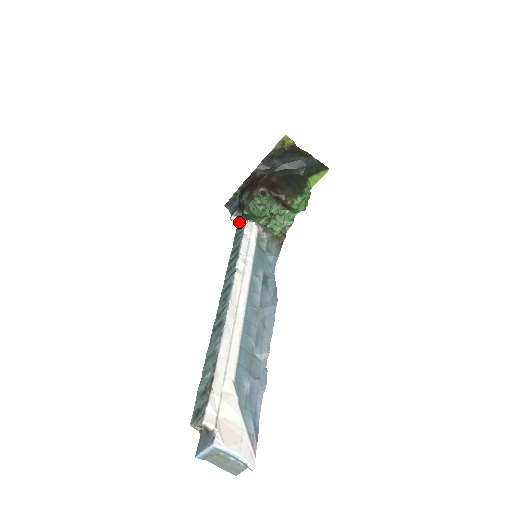
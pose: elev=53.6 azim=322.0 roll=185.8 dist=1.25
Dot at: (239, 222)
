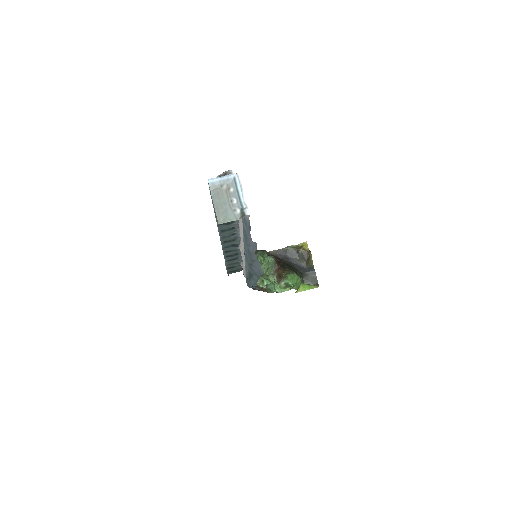
Dot at: (233, 272)
